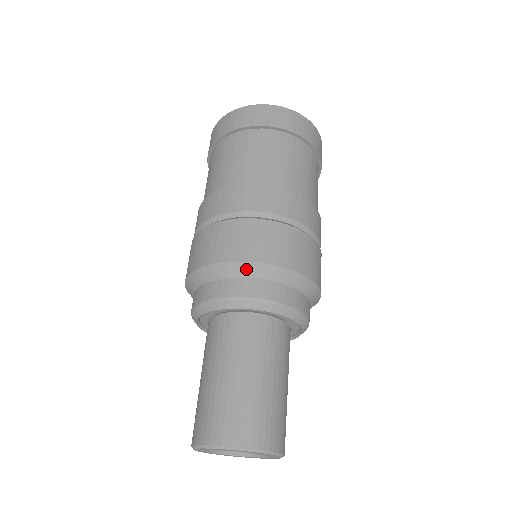
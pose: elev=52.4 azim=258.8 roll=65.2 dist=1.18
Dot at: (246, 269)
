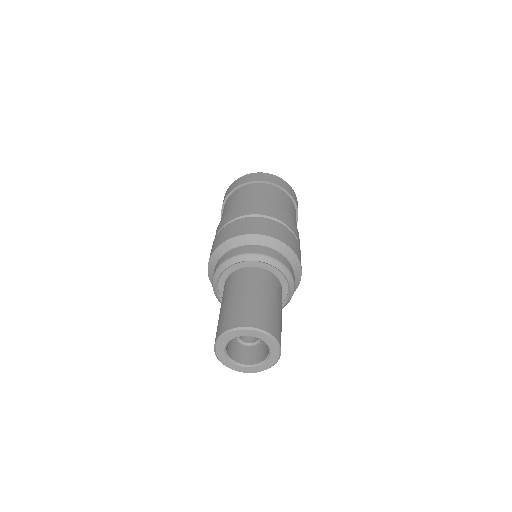
Dot at: (238, 241)
